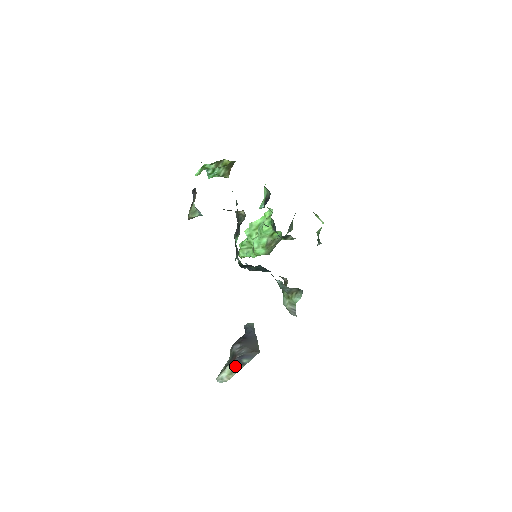
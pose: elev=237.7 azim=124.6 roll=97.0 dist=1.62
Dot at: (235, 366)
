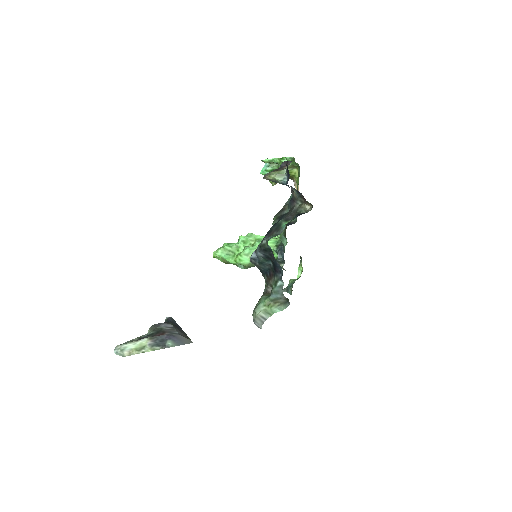
Dot at: (153, 343)
